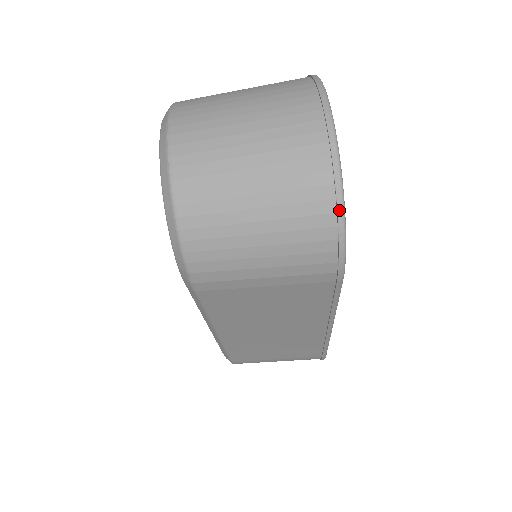
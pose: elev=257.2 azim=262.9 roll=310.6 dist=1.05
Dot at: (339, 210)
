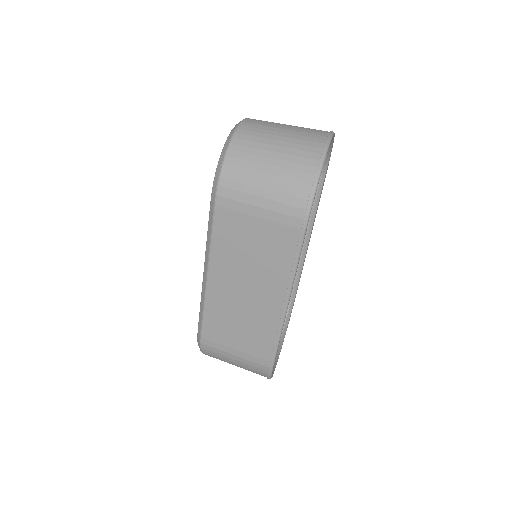
Dot at: (317, 173)
